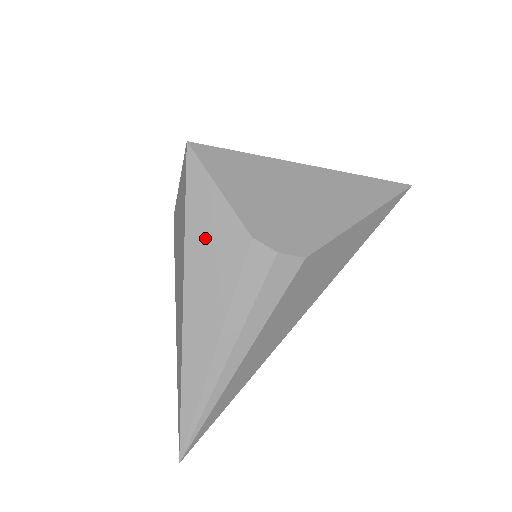
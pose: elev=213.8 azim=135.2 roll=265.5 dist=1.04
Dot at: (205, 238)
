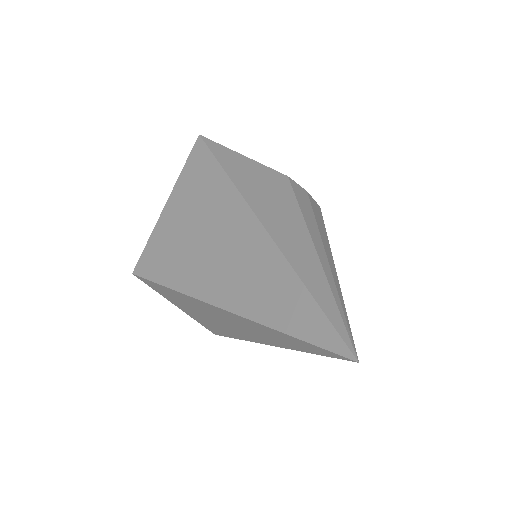
Dot at: (251, 180)
